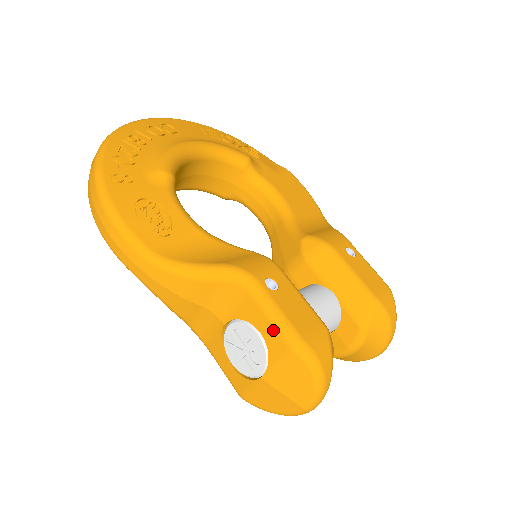
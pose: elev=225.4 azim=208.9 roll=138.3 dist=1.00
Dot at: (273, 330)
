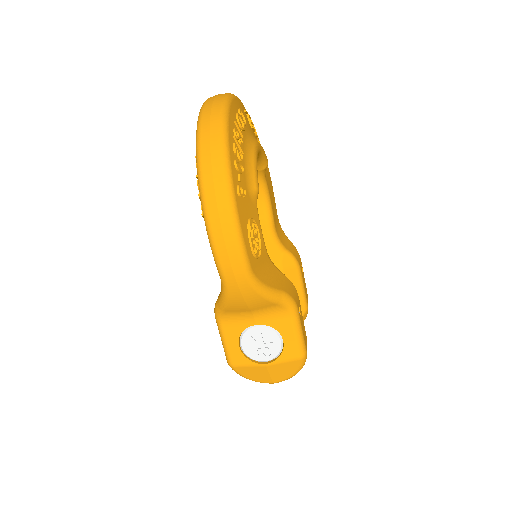
Dot at: (295, 344)
